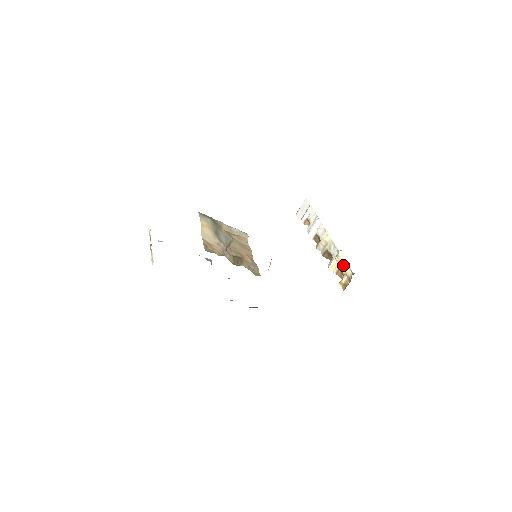
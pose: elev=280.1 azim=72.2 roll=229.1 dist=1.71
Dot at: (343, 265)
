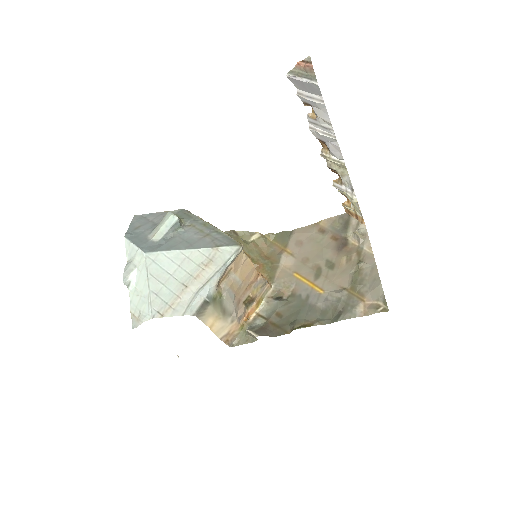
Dot at: (354, 204)
